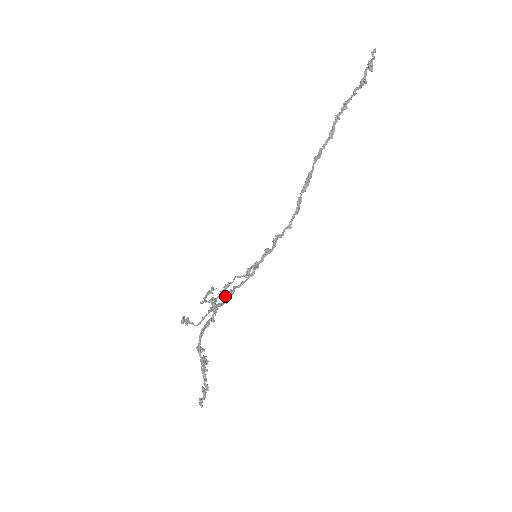
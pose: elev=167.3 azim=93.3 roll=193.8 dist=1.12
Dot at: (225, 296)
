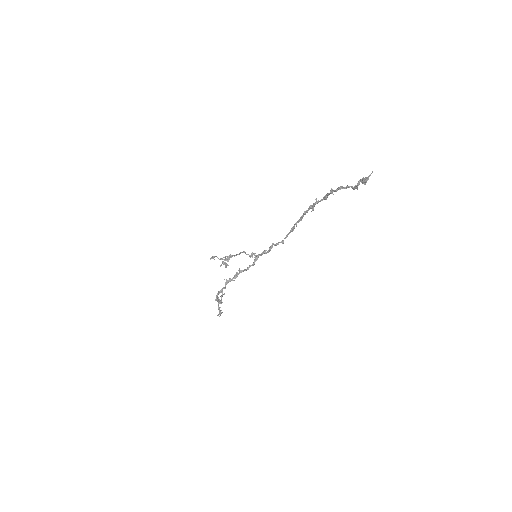
Dot at: occluded
